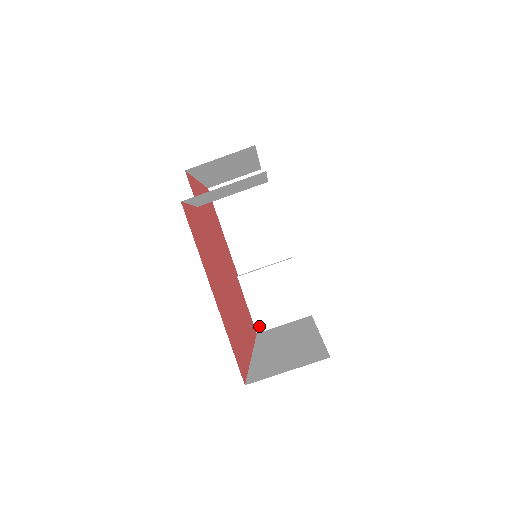
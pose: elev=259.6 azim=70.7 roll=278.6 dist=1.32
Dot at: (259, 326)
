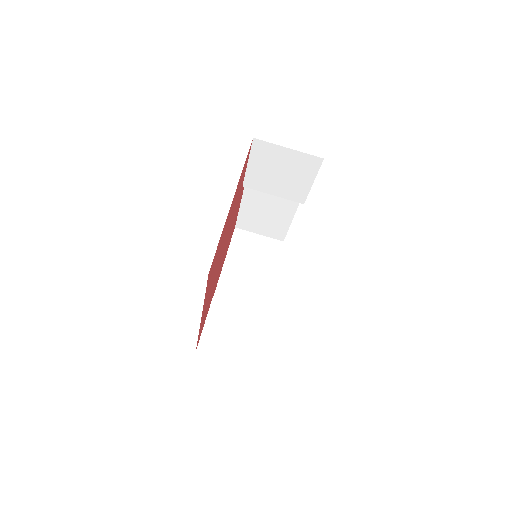
Dot at: (202, 346)
